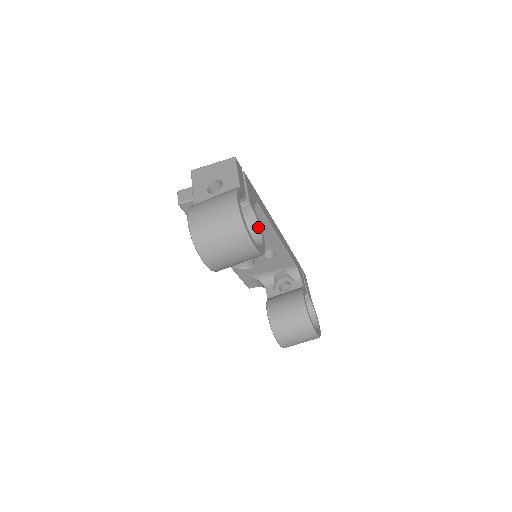
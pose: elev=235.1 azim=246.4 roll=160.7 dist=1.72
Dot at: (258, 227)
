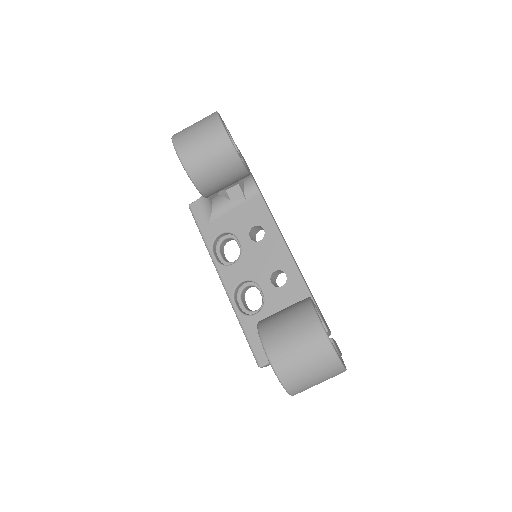
Dot at: occluded
